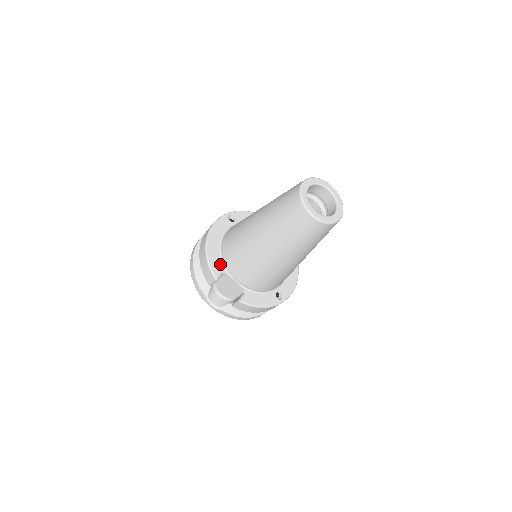
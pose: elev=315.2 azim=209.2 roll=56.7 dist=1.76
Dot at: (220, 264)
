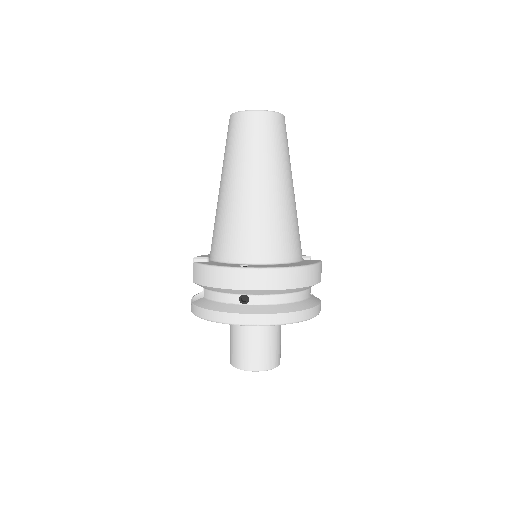
Dot at: occluded
